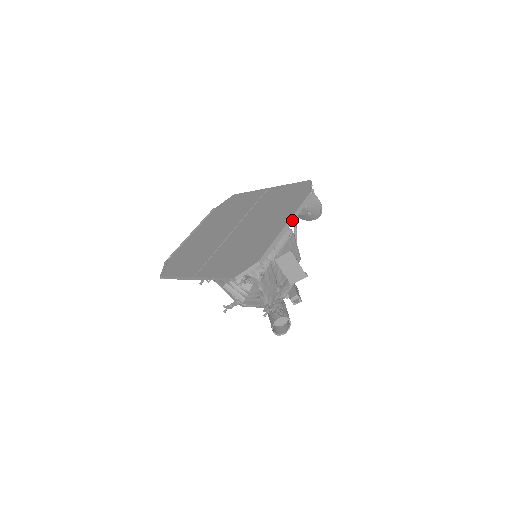
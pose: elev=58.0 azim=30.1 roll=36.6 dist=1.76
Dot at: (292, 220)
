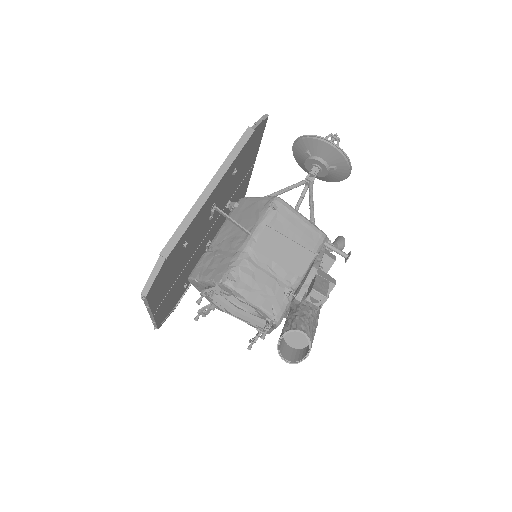
Dot at: (218, 177)
